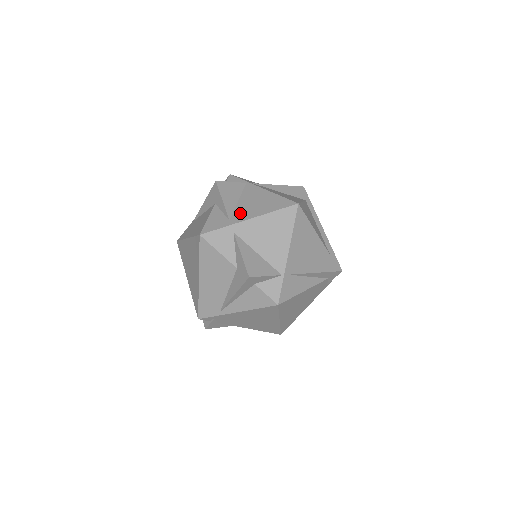
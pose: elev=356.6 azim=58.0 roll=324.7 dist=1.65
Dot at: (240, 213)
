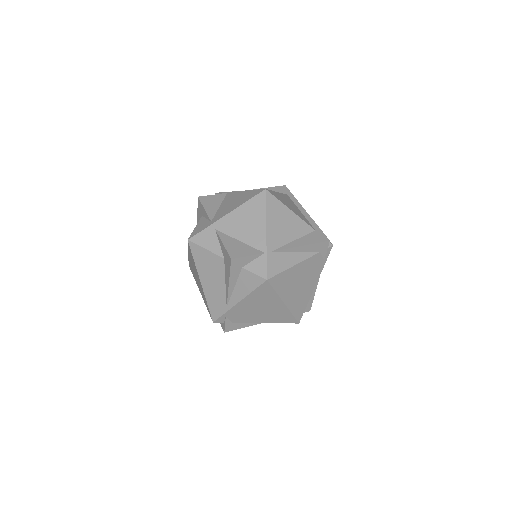
Dot at: (220, 214)
